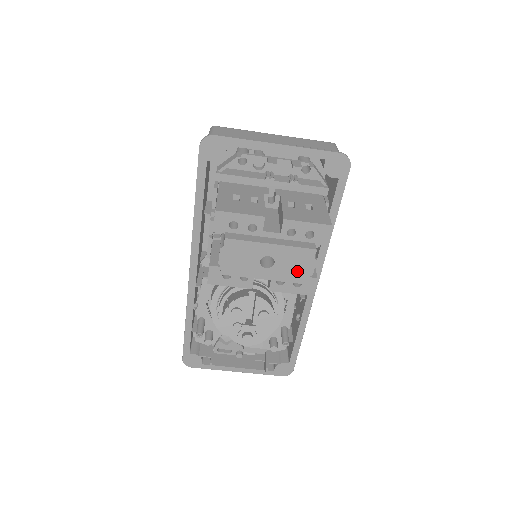
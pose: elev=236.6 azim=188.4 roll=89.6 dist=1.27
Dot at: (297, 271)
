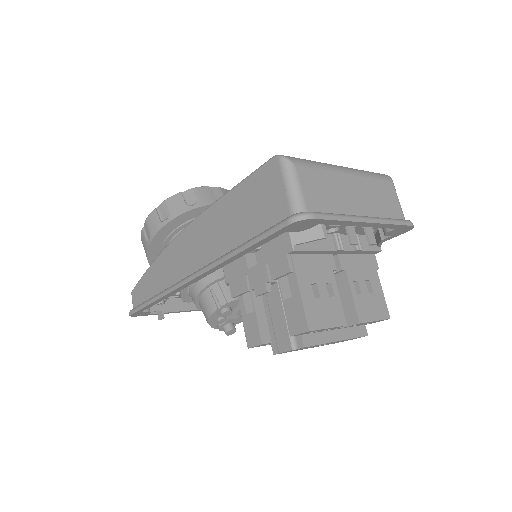
Dot at: (338, 342)
